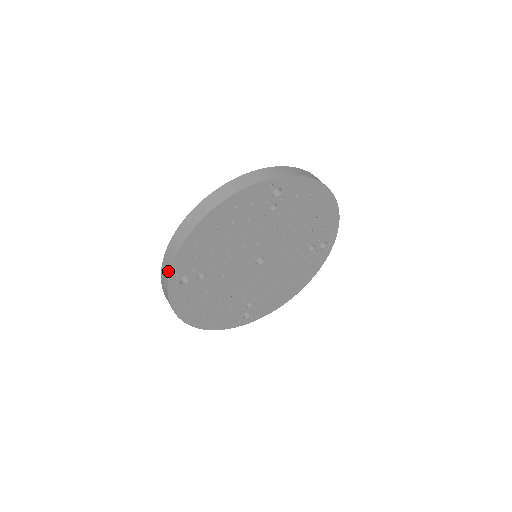
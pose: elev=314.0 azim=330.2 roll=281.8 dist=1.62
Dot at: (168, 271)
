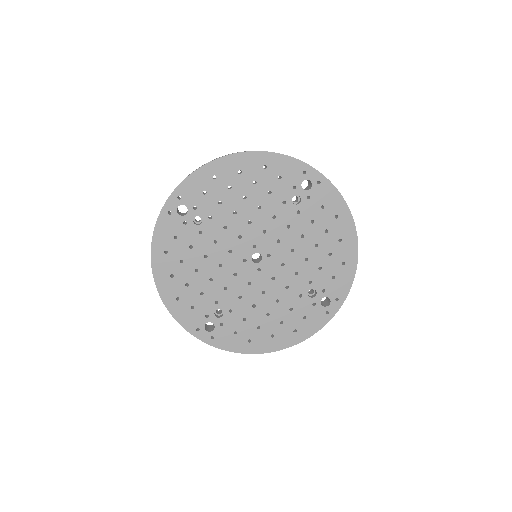
Dot at: (176, 188)
